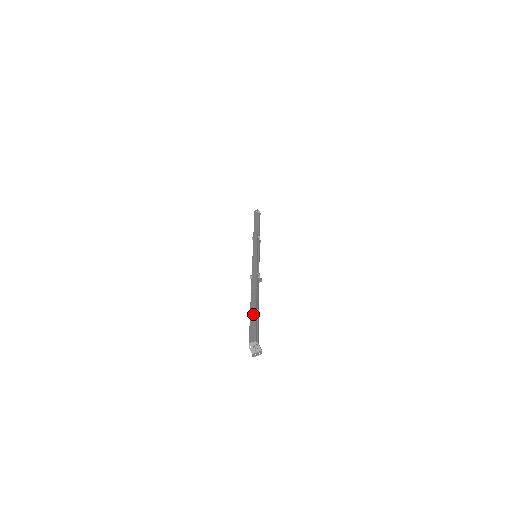
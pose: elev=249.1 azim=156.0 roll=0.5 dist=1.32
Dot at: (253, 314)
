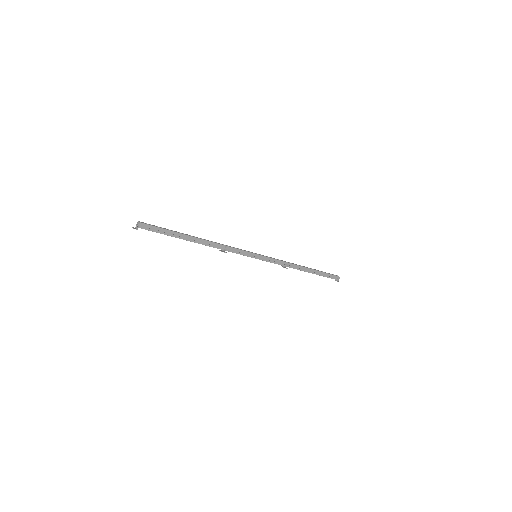
Dot at: (171, 230)
